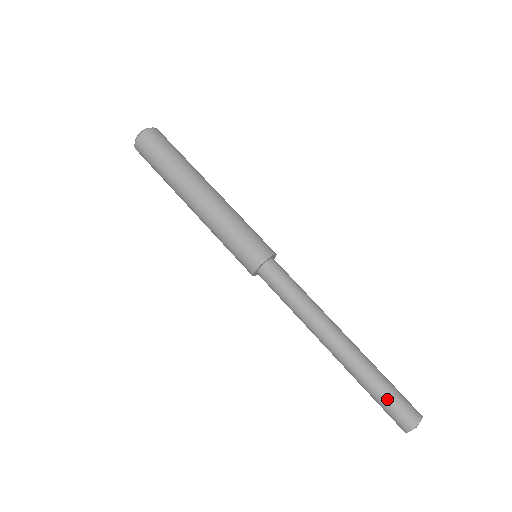
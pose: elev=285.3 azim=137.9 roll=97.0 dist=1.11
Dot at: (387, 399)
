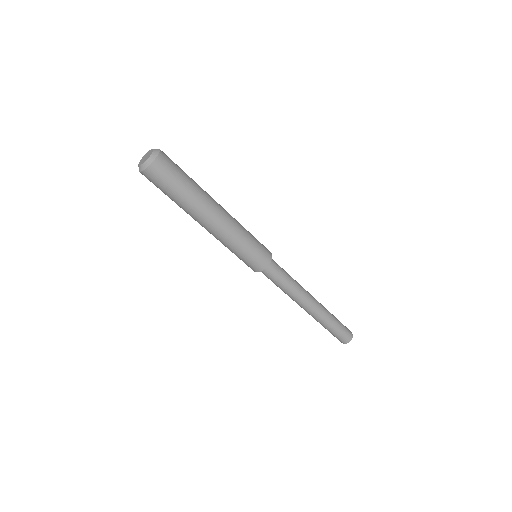
Dot at: (339, 329)
